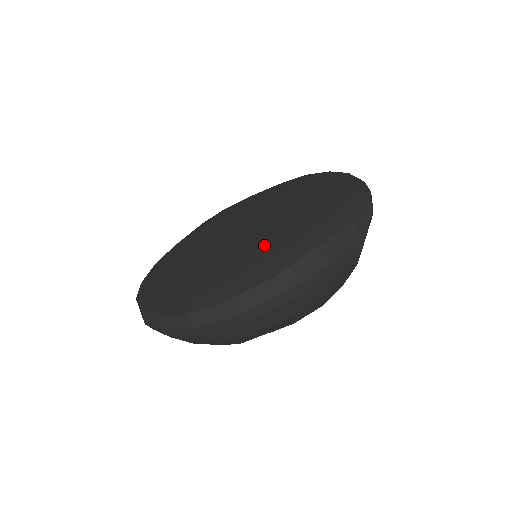
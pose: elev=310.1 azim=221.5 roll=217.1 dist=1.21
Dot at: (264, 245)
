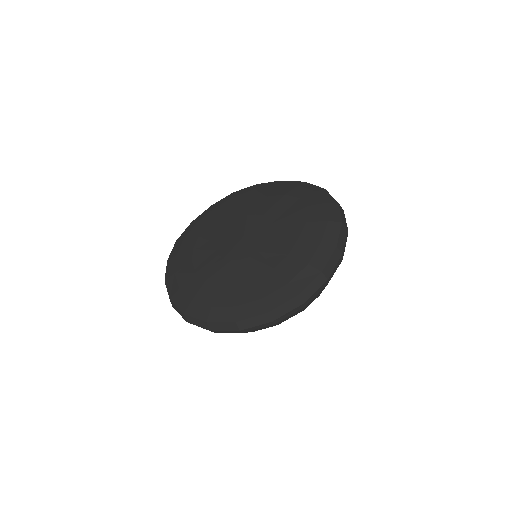
Dot at: (304, 235)
